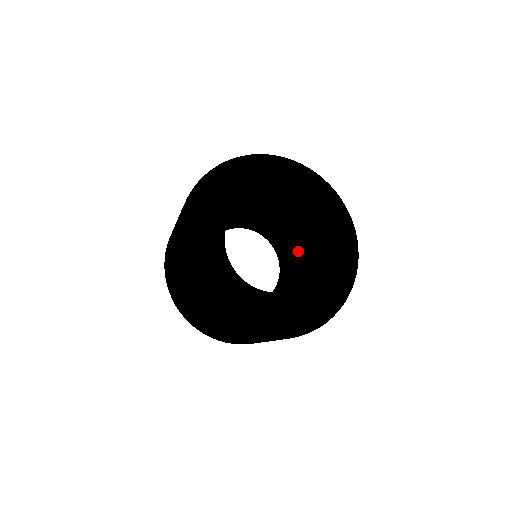
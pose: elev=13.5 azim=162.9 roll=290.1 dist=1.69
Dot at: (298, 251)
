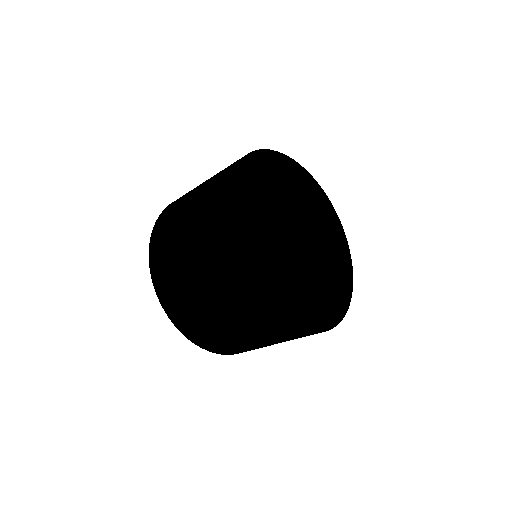
Dot at: occluded
